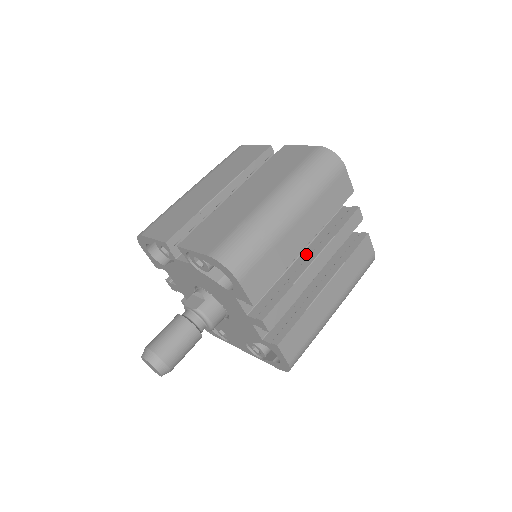
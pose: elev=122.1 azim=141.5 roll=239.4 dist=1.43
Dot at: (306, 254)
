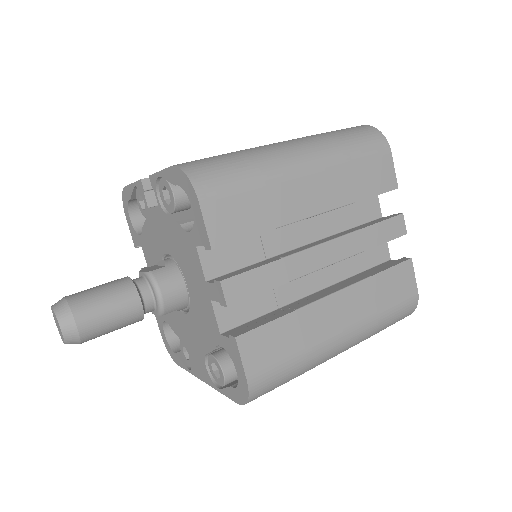
Dot at: occluded
